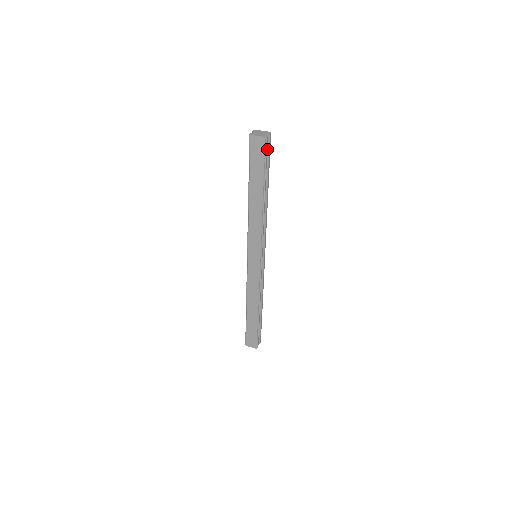
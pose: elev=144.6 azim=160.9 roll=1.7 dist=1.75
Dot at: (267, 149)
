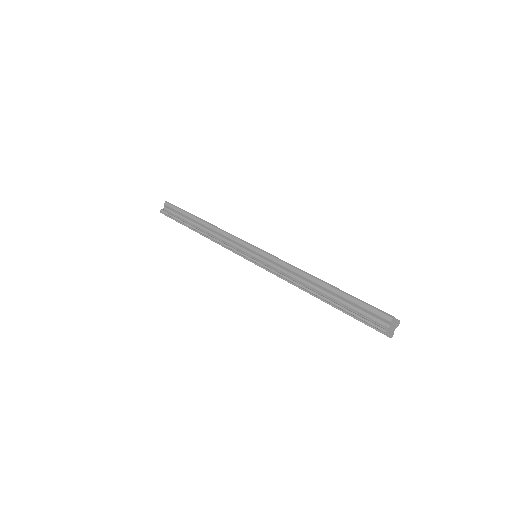
Dot at: occluded
